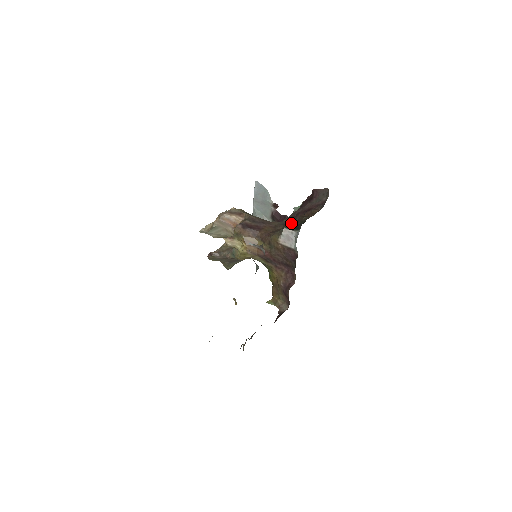
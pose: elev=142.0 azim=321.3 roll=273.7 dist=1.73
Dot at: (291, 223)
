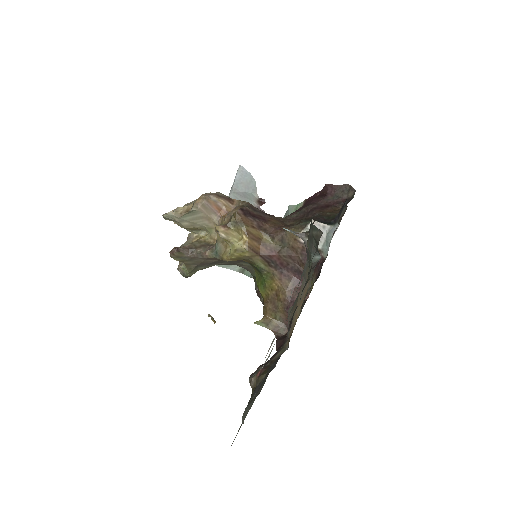
Dot at: (309, 218)
